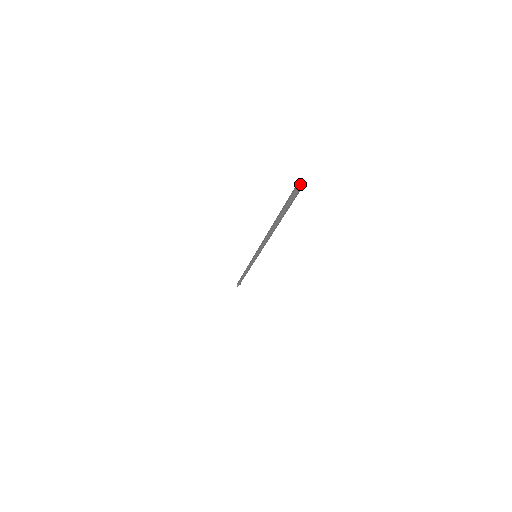
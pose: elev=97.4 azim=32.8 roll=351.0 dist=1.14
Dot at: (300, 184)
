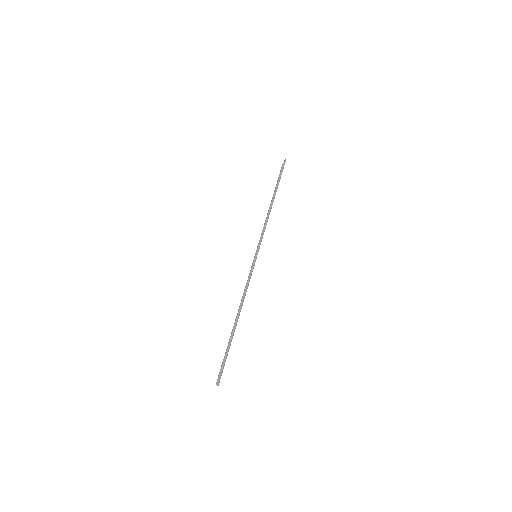
Dot at: (217, 385)
